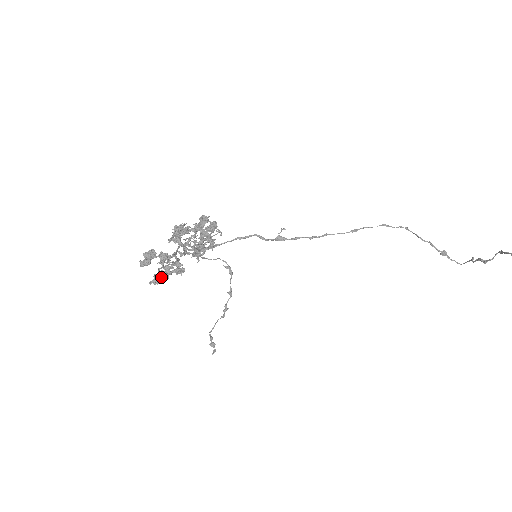
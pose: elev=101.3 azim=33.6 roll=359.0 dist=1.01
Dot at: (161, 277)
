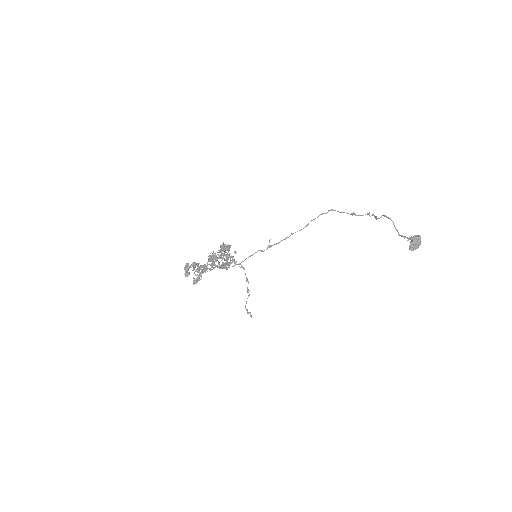
Dot at: (199, 279)
